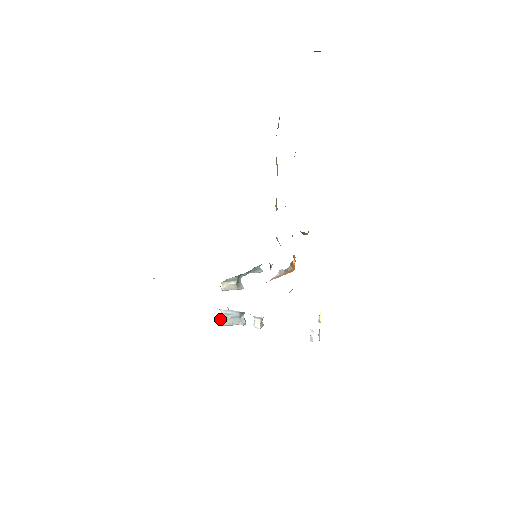
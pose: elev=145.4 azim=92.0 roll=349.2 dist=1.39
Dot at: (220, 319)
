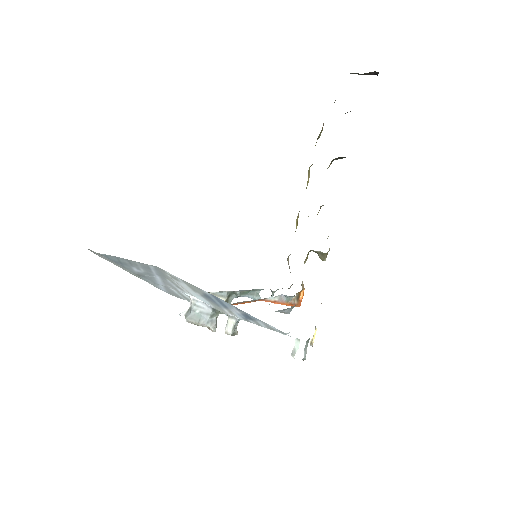
Dot at: (186, 312)
